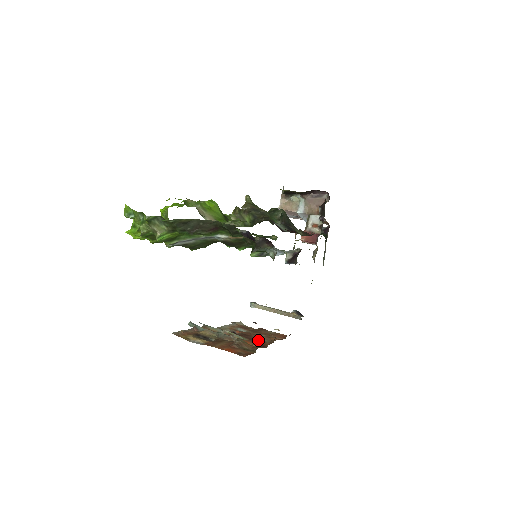
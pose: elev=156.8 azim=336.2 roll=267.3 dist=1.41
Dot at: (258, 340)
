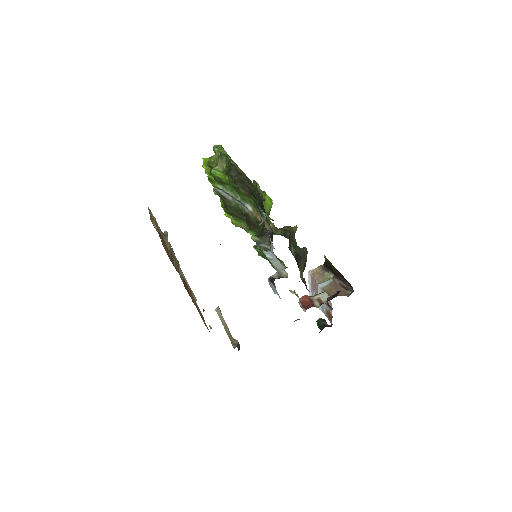
Dot at: occluded
